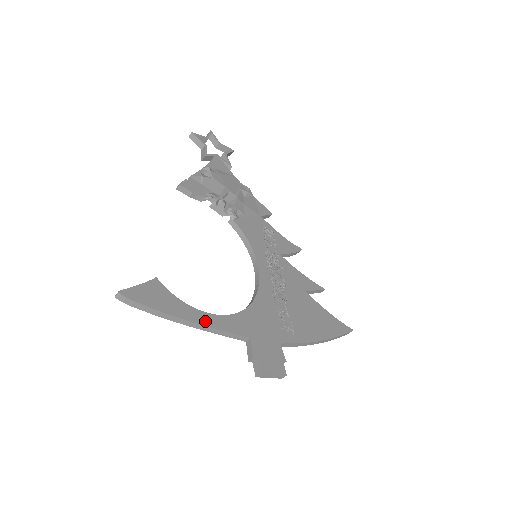
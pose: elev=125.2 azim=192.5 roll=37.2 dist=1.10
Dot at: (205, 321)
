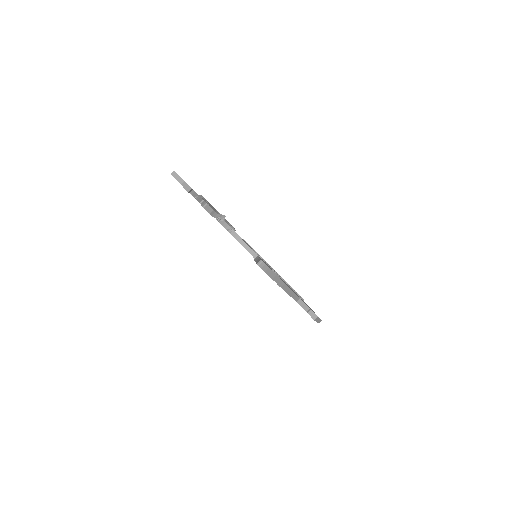
Dot at: occluded
